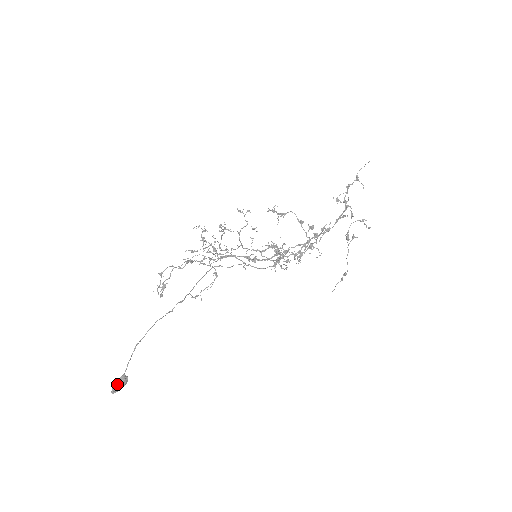
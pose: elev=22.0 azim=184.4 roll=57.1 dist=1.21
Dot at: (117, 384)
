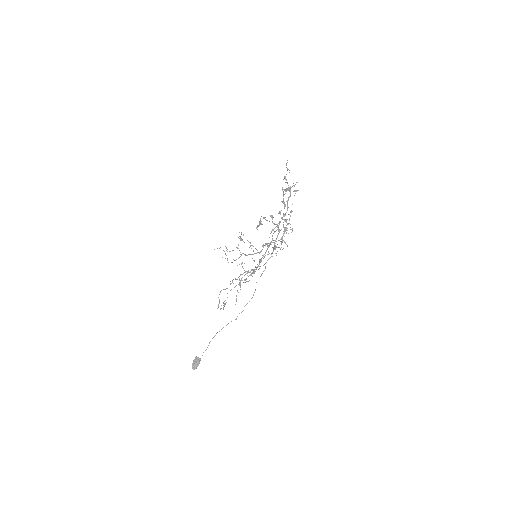
Dot at: (193, 363)
